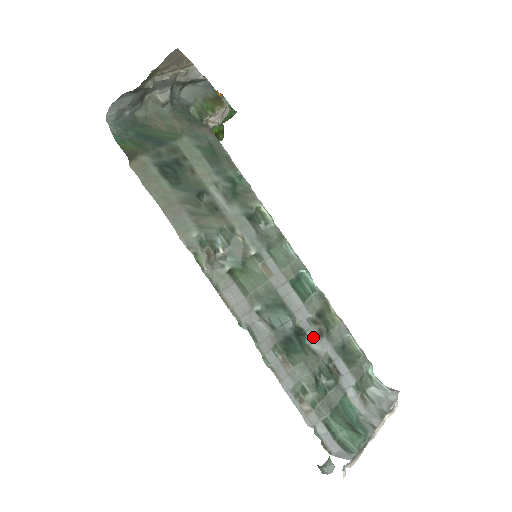
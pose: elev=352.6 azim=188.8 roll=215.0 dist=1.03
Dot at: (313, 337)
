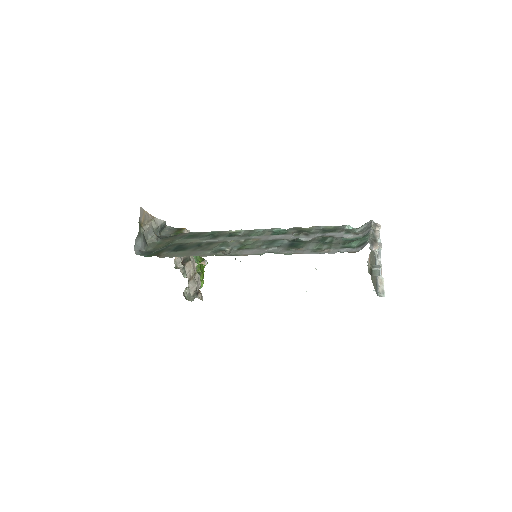
Dot at: (304, 238)
